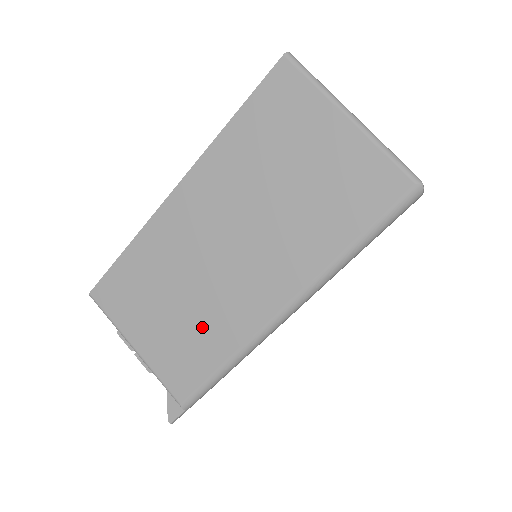
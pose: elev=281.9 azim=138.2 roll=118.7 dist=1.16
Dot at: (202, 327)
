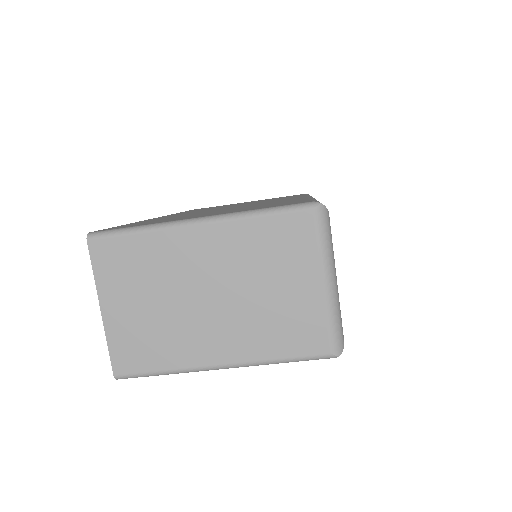
Dot at: occluded
